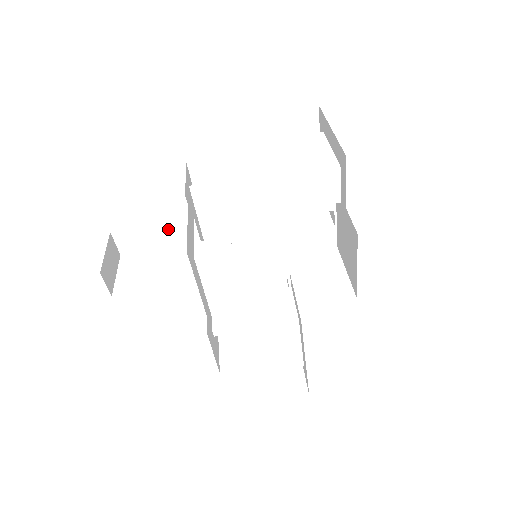
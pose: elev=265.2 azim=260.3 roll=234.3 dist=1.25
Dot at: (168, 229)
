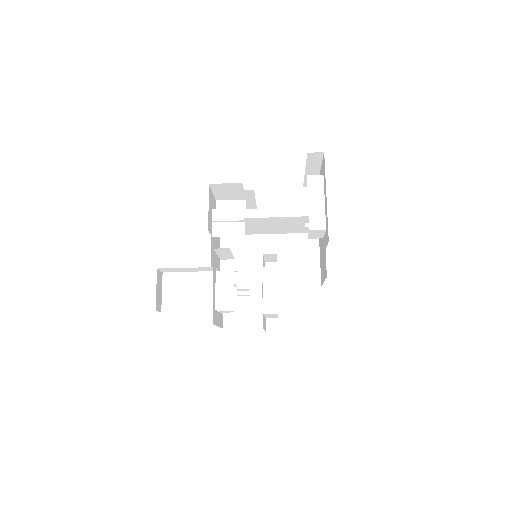
Dot at: (197, 268)
